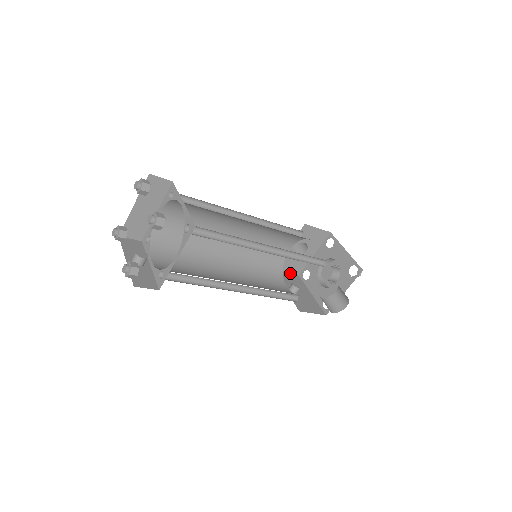
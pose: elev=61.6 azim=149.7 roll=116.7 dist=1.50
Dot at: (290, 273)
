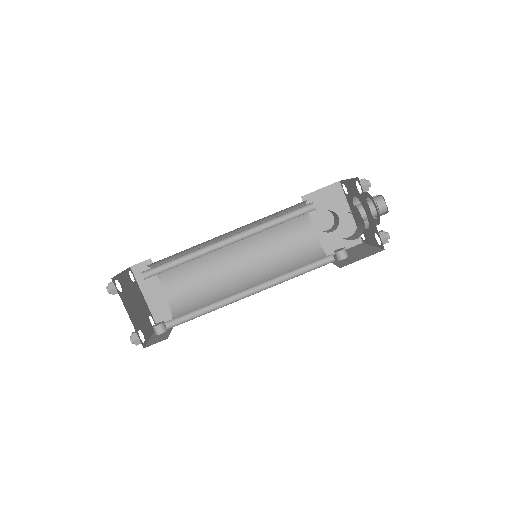
Dot at: (349, 248)
